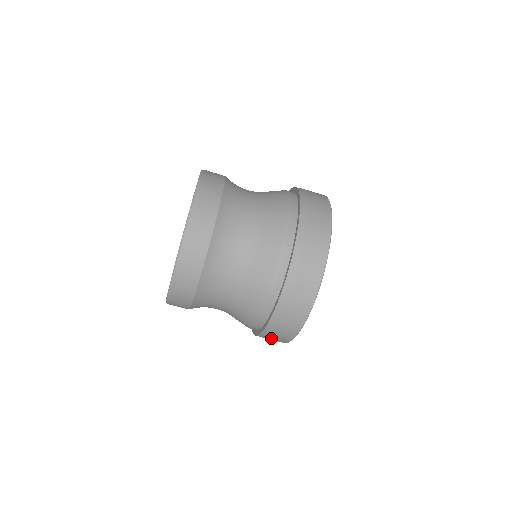
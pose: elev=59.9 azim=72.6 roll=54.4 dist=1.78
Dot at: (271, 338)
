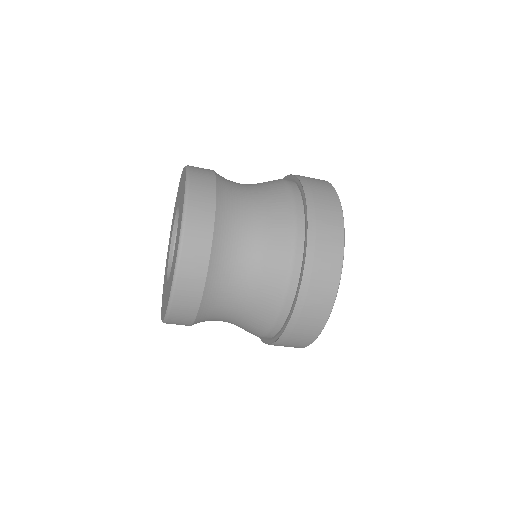
Dot at: occluded
